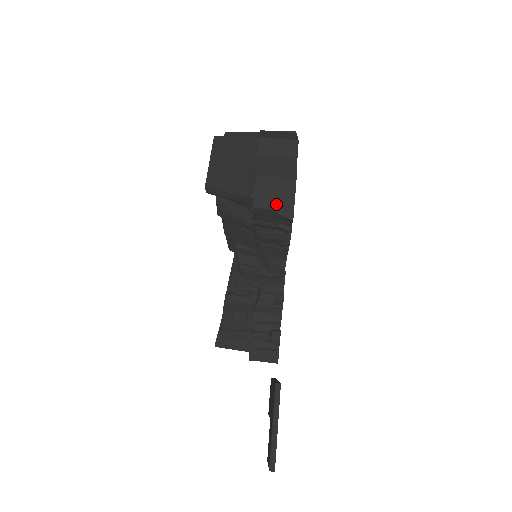
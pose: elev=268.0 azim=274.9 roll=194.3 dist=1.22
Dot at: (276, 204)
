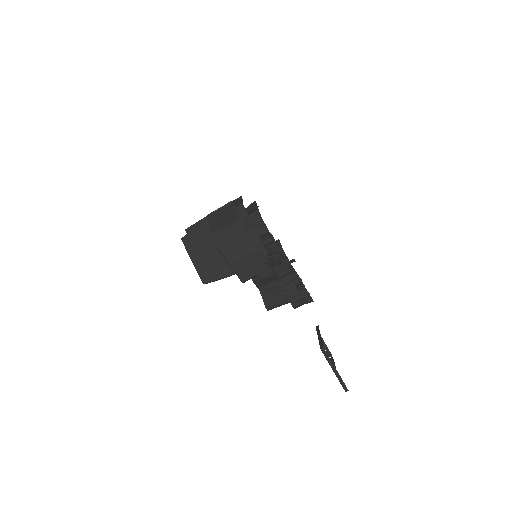
Dot at: (254, 272)
